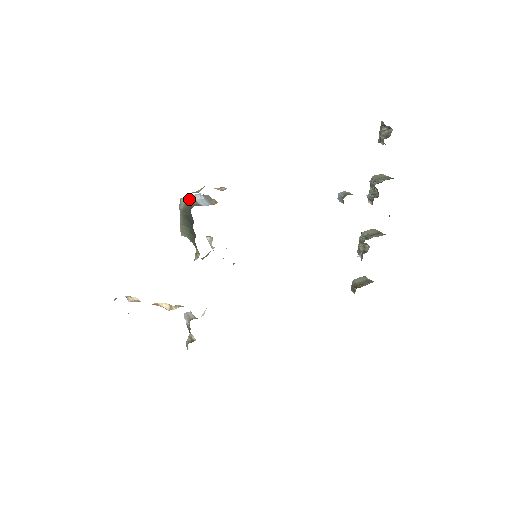
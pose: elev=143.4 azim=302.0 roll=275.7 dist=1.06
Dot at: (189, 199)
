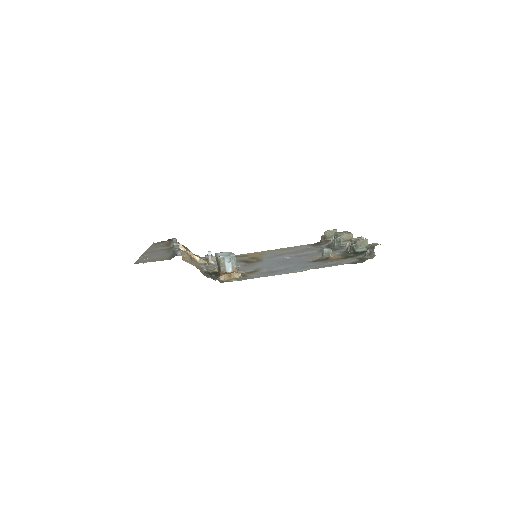
Dot at: (222, 261)
